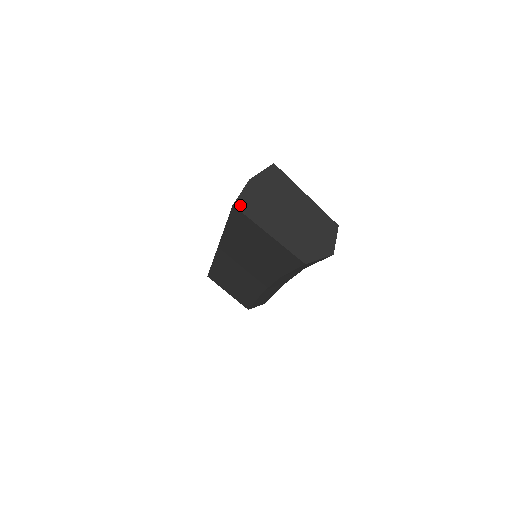
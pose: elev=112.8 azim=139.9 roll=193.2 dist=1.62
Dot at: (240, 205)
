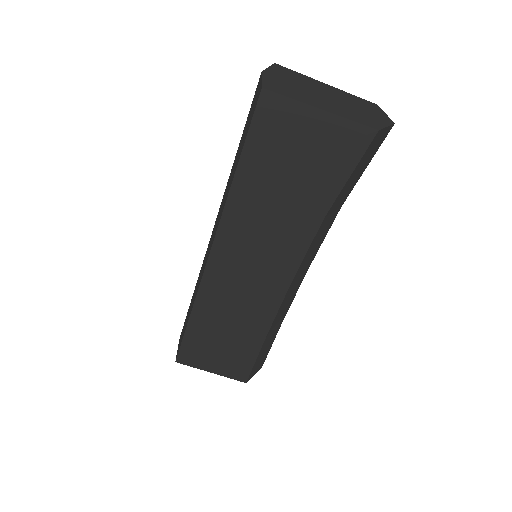
Dot at: (270, 88)
